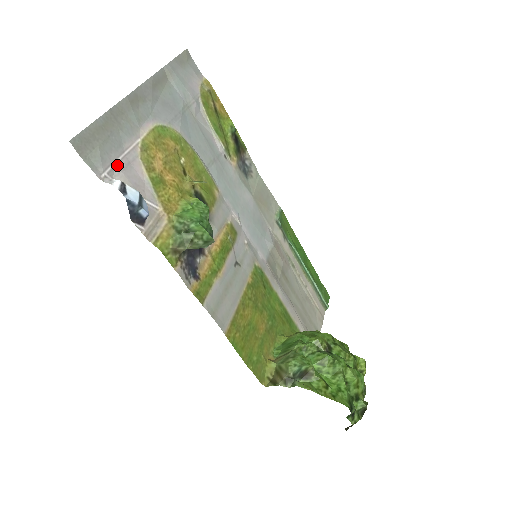
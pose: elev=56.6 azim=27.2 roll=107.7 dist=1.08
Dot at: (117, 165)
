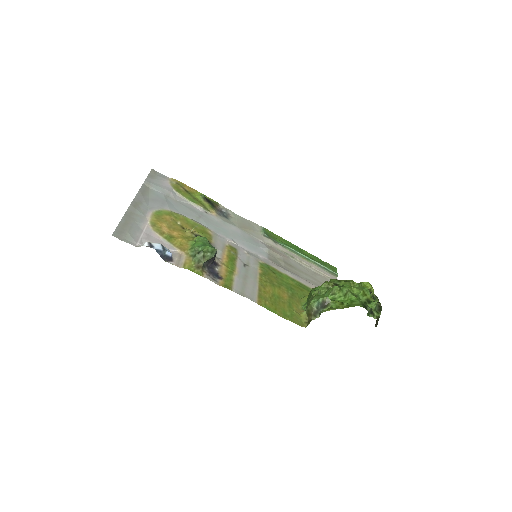
Dot at: (142, 238)
